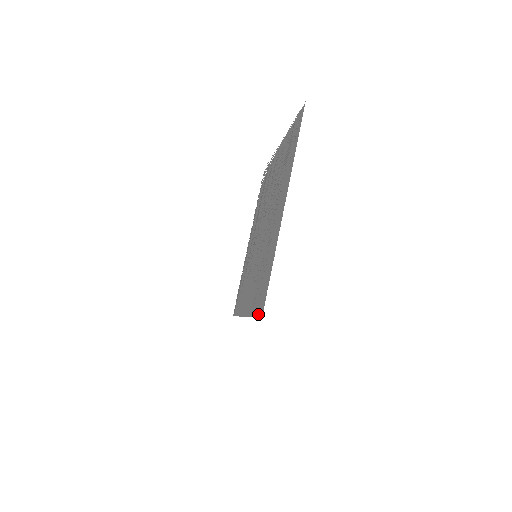
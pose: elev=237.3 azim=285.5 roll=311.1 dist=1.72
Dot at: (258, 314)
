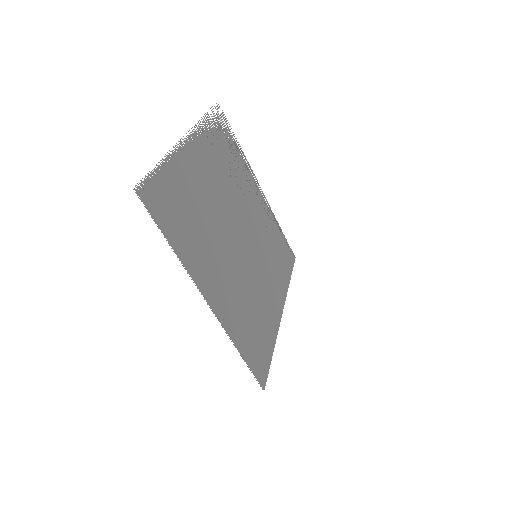
Dot at: (267, 370)
